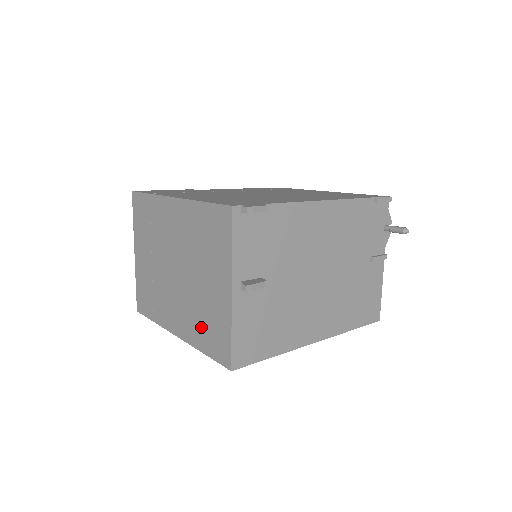
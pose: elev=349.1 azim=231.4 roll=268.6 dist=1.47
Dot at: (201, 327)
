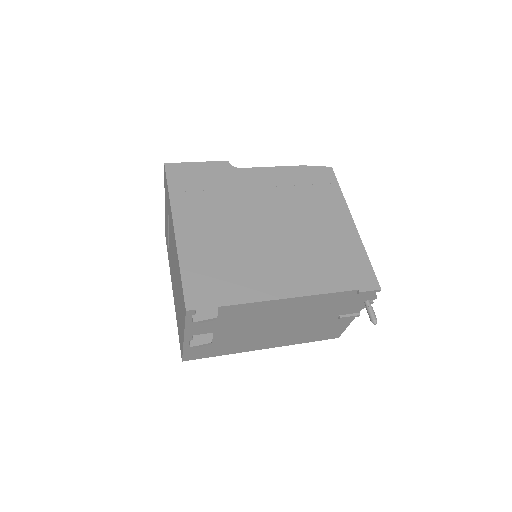
Dot at: (177, 317)
